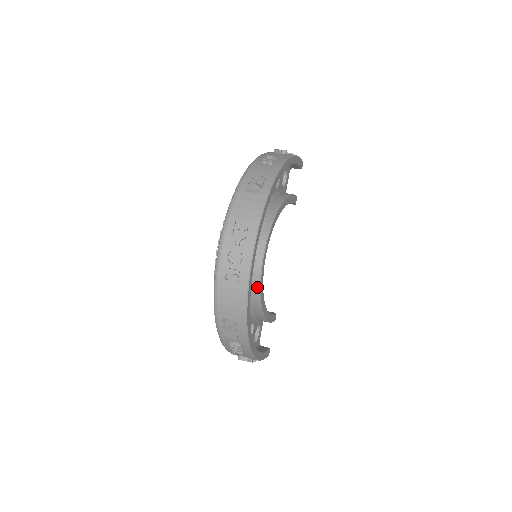
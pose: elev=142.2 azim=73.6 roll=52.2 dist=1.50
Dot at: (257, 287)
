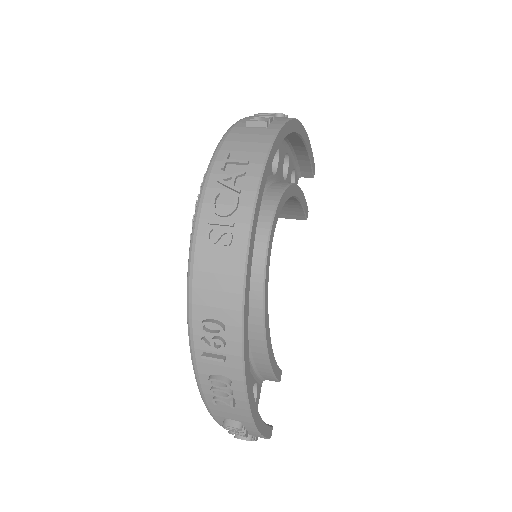
Dot at: (259, 284)
